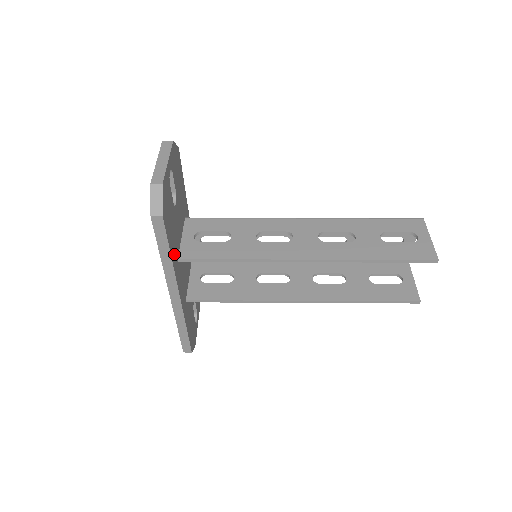
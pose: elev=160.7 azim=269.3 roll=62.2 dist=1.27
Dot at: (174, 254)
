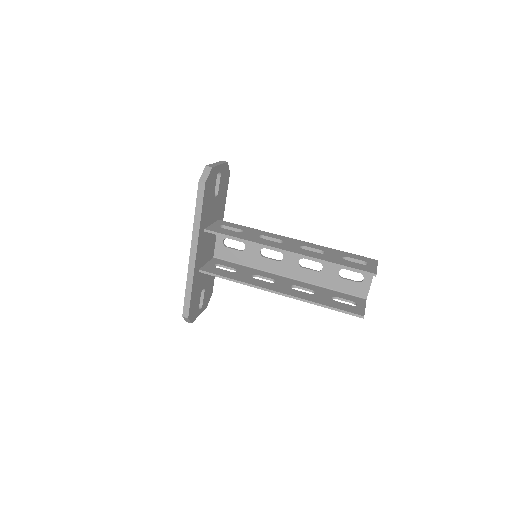
Dot at: (203, 220)
